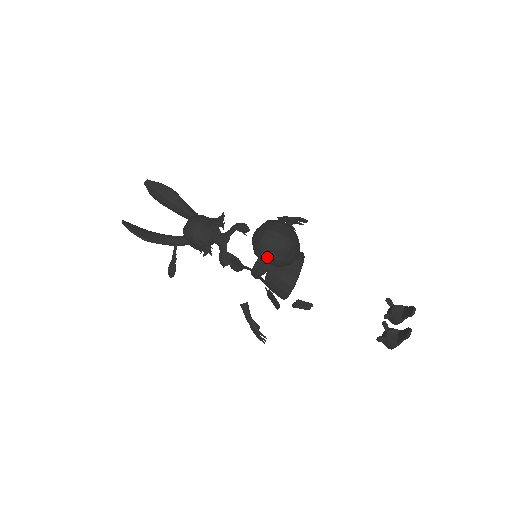
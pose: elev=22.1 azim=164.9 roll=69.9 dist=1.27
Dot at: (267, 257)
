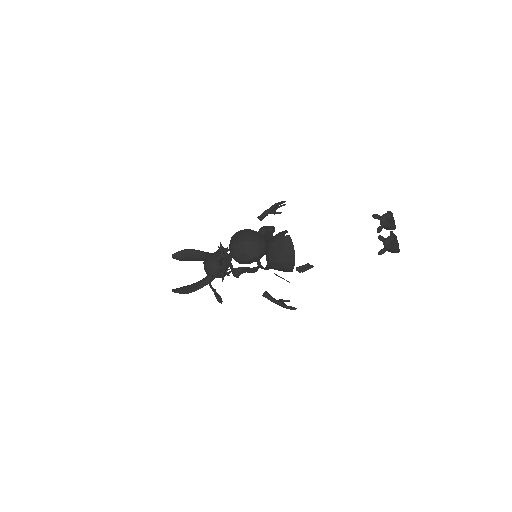
Dot at: (243, 262)
